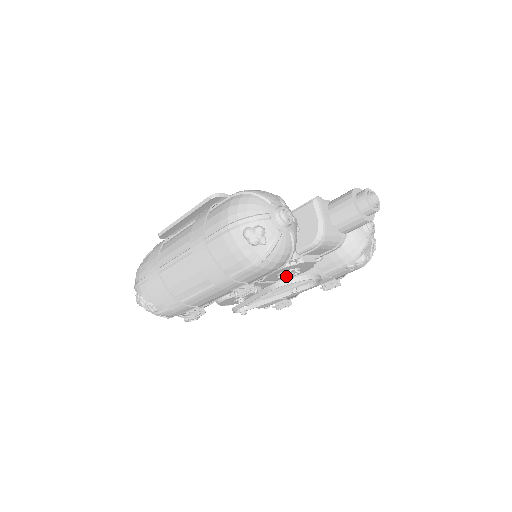
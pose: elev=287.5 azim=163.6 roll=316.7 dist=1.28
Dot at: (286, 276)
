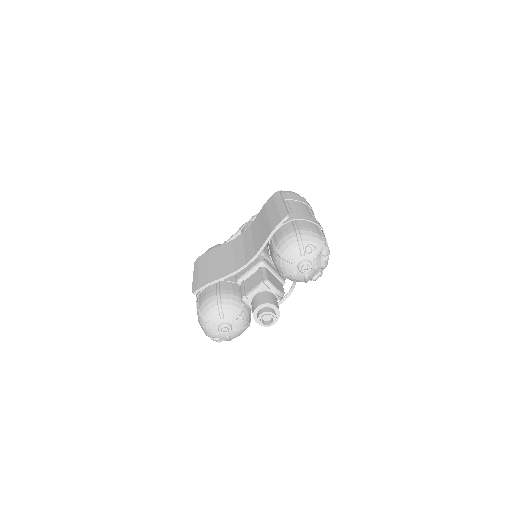
Dot at: occluded
